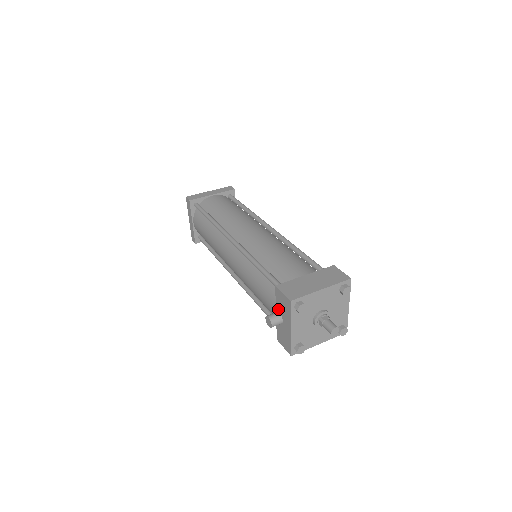
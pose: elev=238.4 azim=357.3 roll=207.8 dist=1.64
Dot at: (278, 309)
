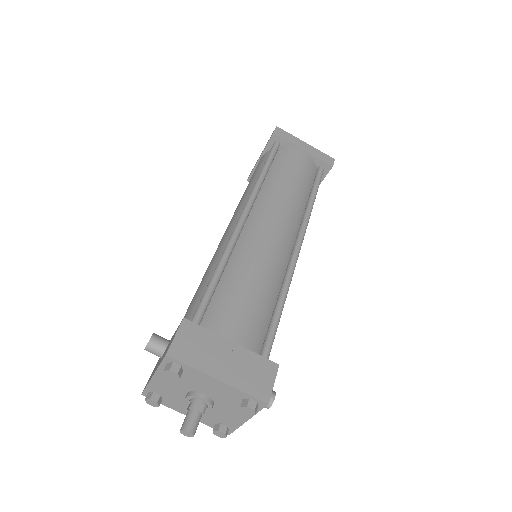
Dot at: (170, 340)
